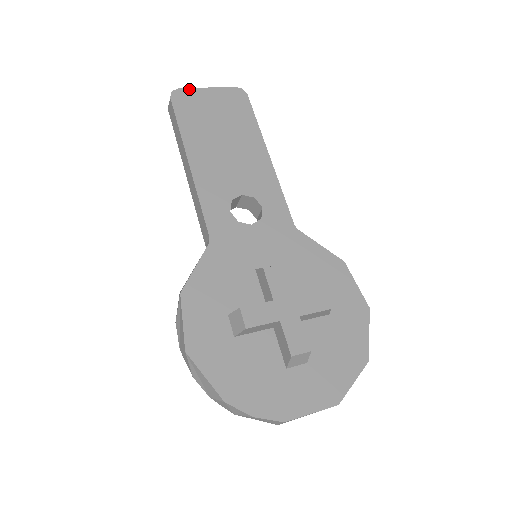
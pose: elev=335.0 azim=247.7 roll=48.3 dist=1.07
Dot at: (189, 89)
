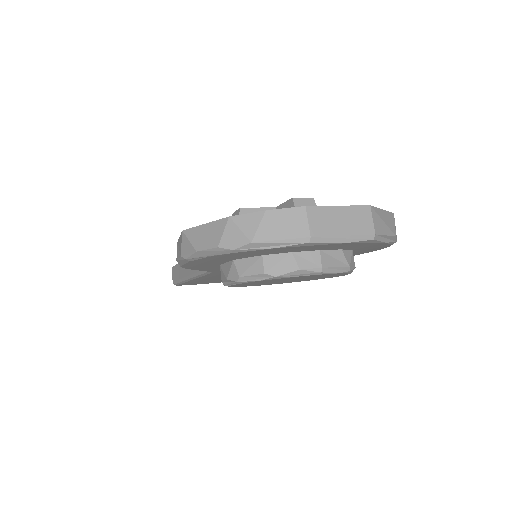
Dot at: occluded
